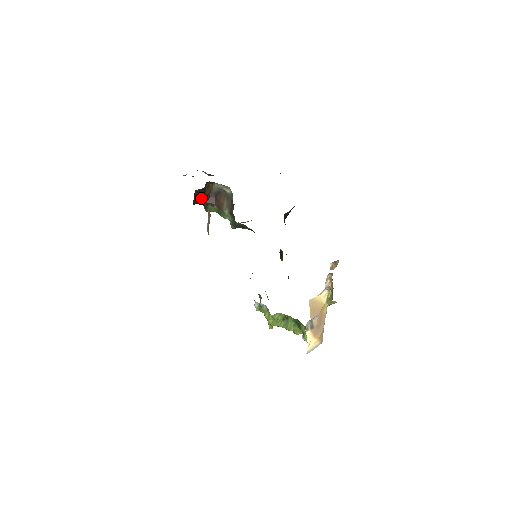
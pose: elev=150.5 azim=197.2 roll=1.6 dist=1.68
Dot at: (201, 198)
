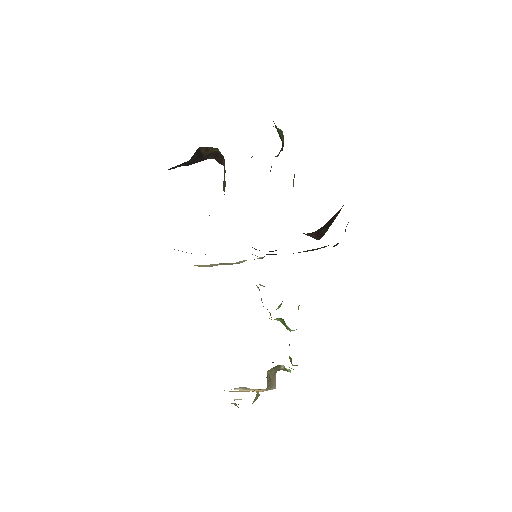
Dot at: (196, 160)
